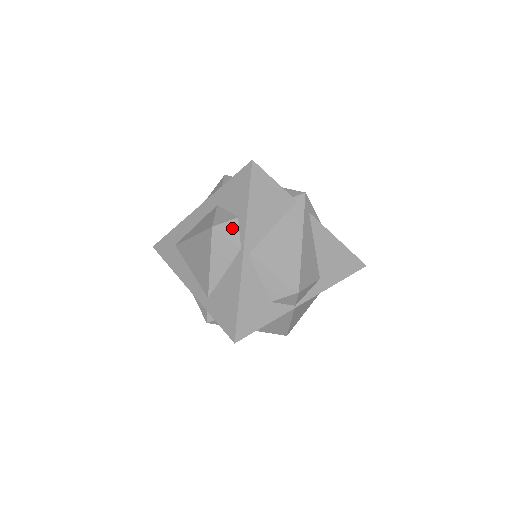
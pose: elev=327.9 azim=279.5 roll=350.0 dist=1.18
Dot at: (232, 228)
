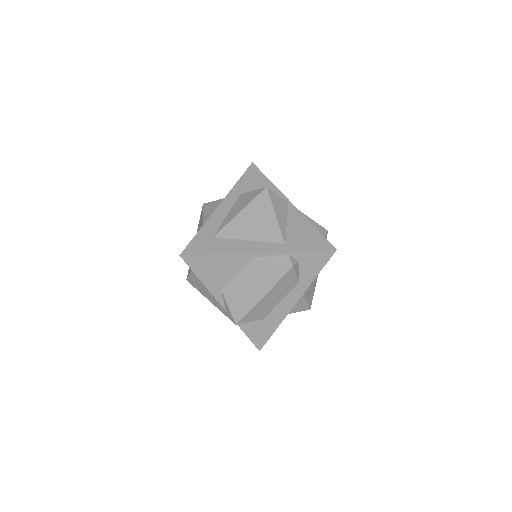
Dot at: occluded
